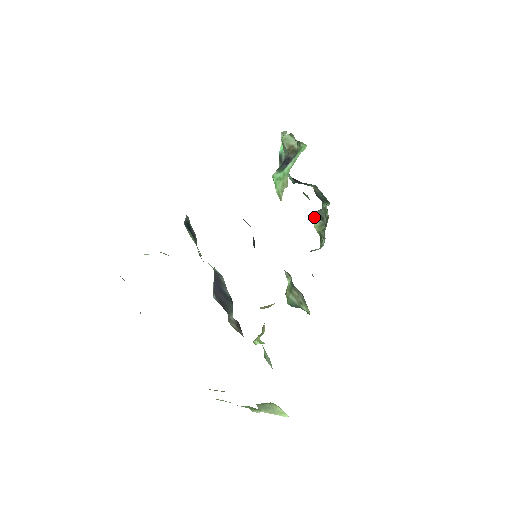
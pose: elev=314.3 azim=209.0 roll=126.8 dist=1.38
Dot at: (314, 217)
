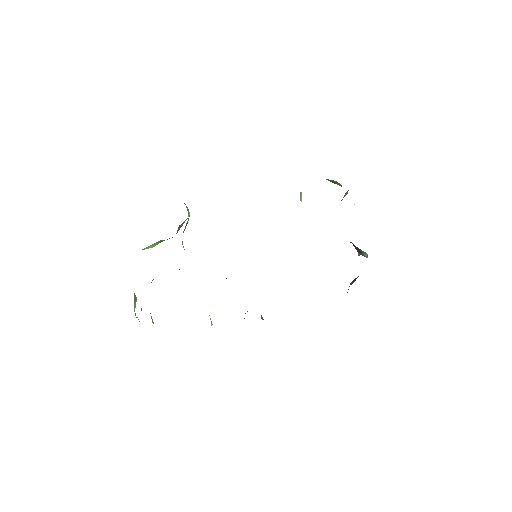
Dot at: occluded
